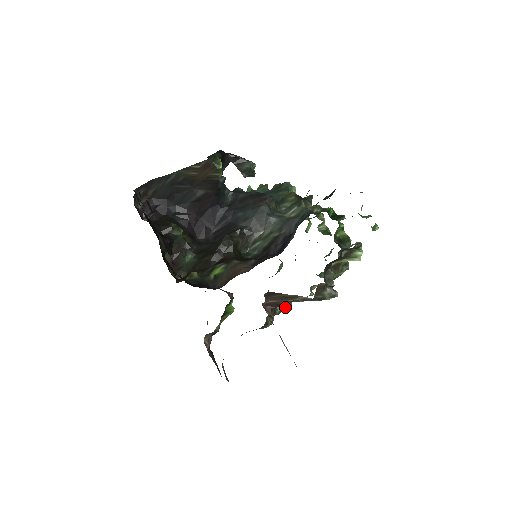
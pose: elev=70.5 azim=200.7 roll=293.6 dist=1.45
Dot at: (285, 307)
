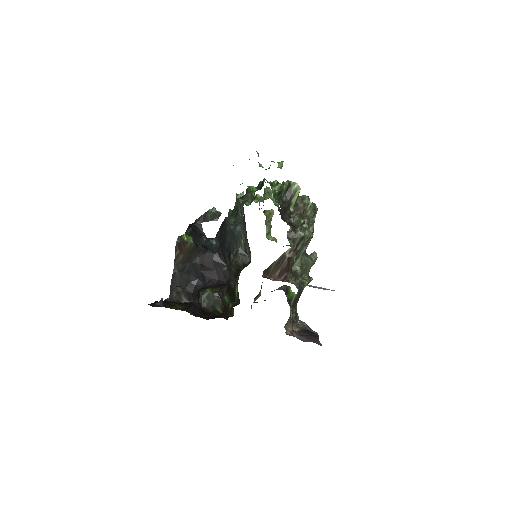
Dot at: (308, 261)
